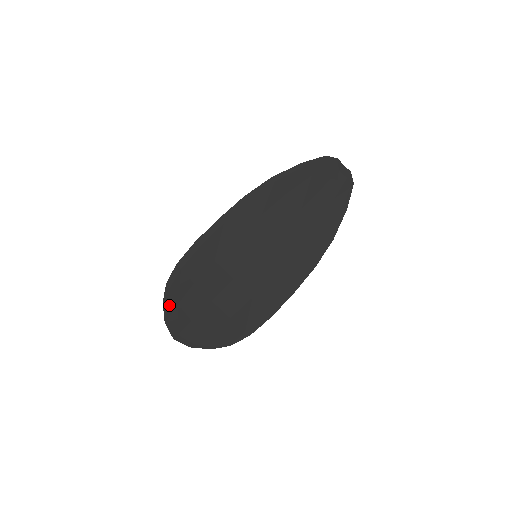
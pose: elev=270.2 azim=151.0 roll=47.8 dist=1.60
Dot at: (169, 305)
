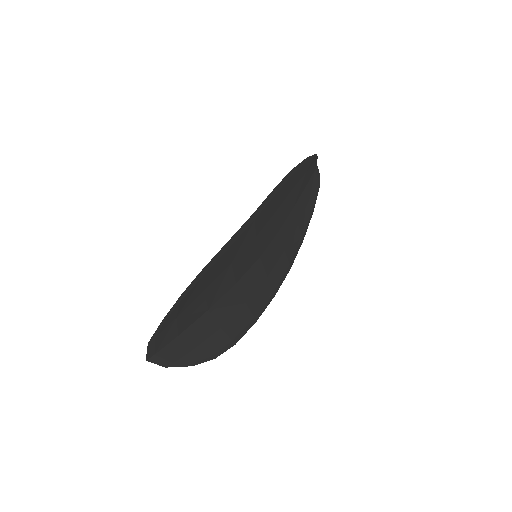
Dot at: (167, 321)
